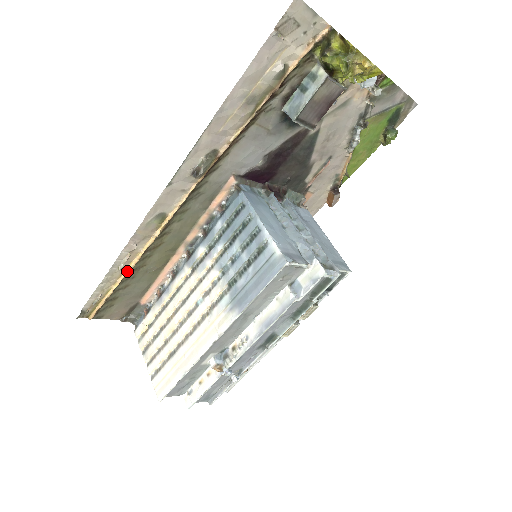
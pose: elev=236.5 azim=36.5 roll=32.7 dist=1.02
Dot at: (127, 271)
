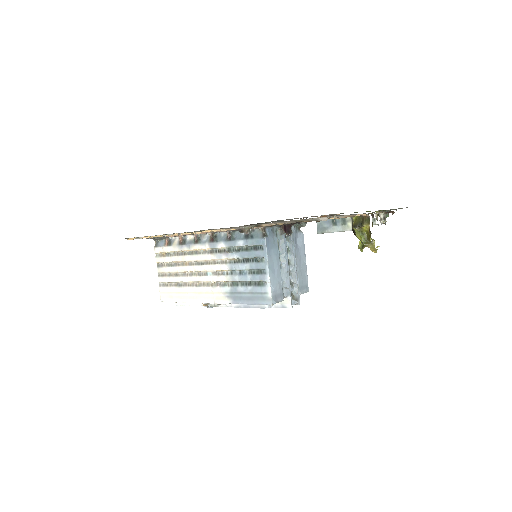
Dot at: (167, 235)
